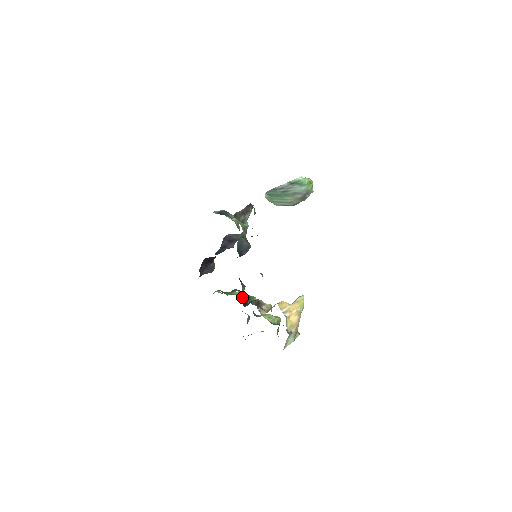
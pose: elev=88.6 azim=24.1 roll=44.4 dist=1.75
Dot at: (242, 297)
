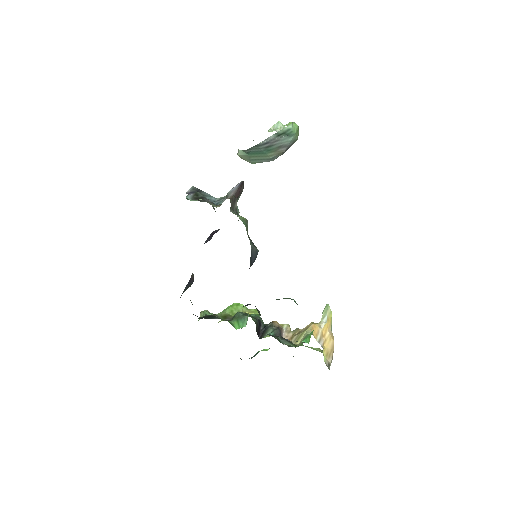
Dot at: occluded
